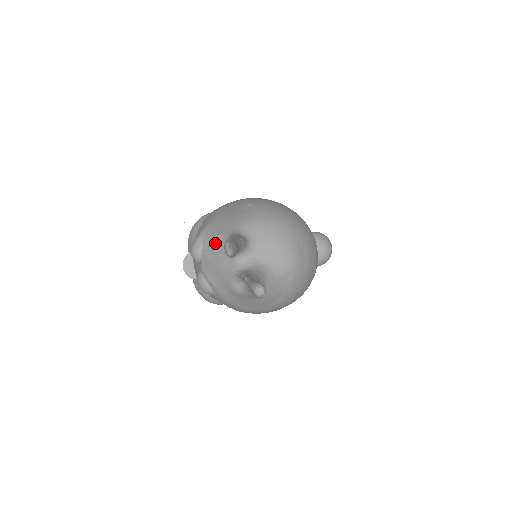
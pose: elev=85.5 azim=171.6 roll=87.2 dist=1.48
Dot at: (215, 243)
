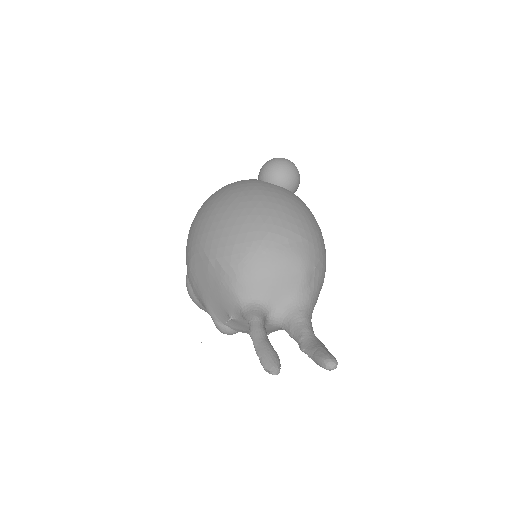
Dot at: (235, 322)
